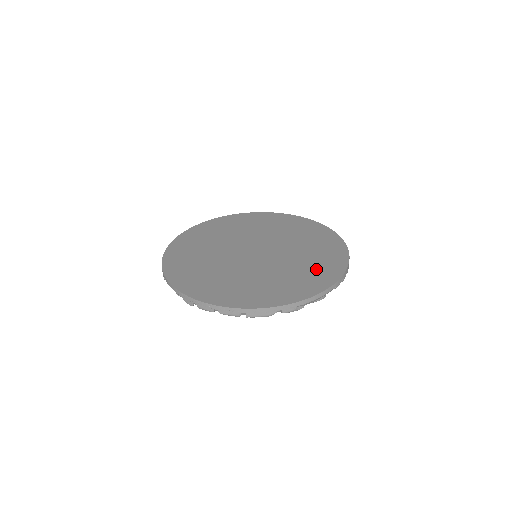
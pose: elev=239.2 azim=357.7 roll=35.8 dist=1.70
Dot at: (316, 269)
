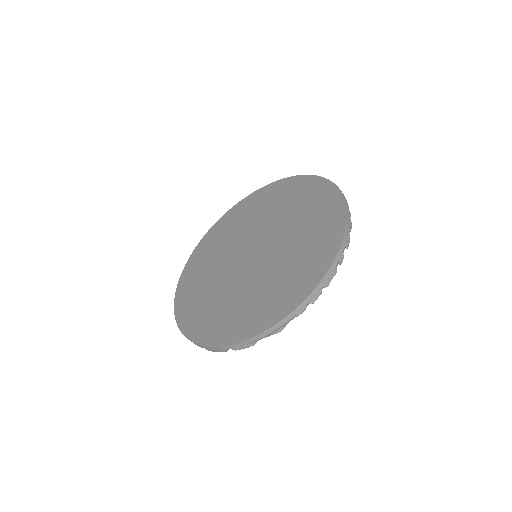
Dot at: (286, 286)
